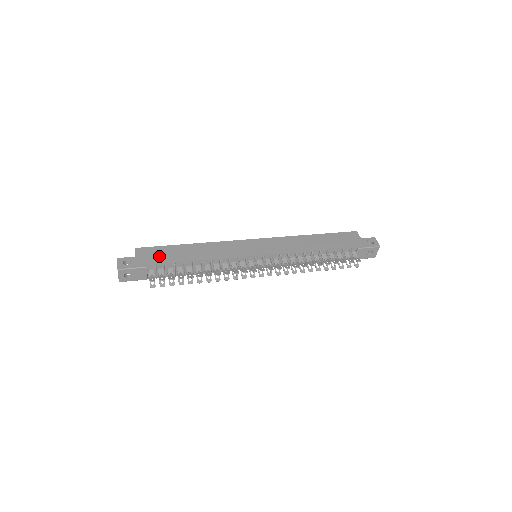
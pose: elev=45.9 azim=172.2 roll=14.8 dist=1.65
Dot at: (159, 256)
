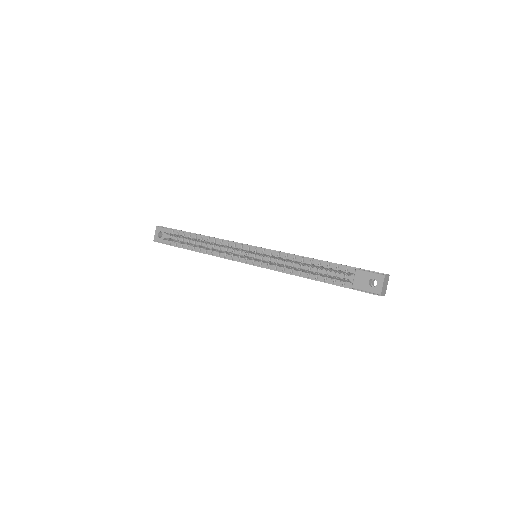
Dot at: occluded
